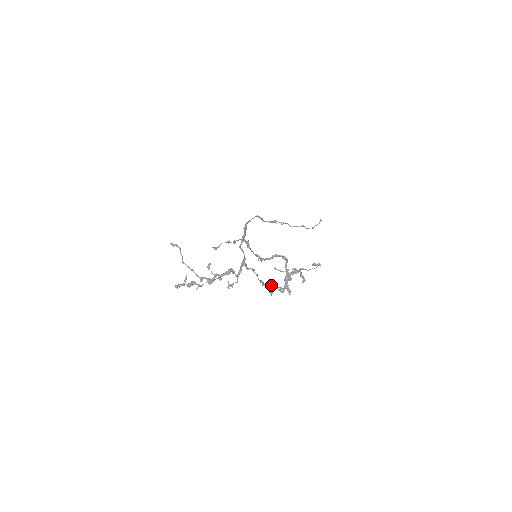
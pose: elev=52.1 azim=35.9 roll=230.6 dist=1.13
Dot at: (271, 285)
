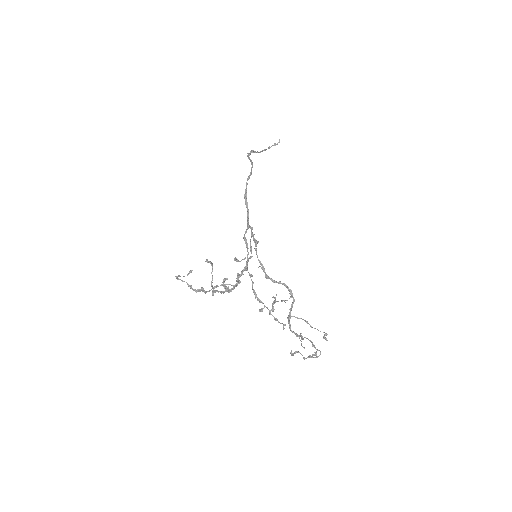
Dot at: (266, 307)
